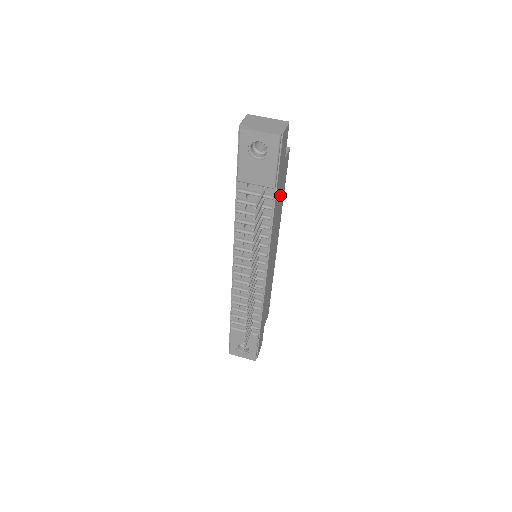
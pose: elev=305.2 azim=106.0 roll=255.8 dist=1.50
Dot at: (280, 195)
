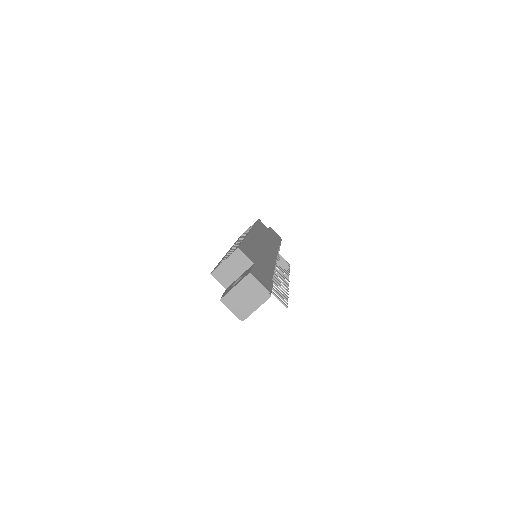
Dot at: (257, 256)
